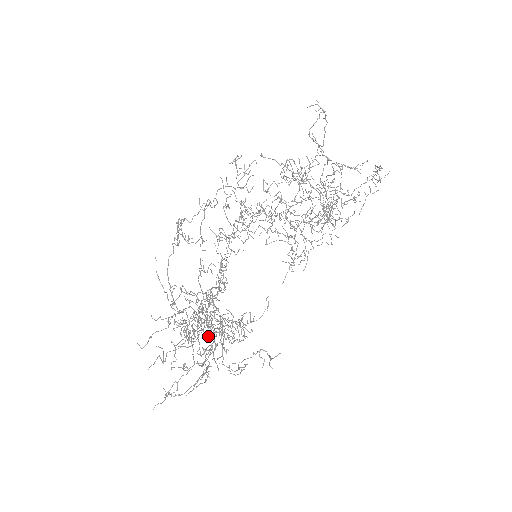
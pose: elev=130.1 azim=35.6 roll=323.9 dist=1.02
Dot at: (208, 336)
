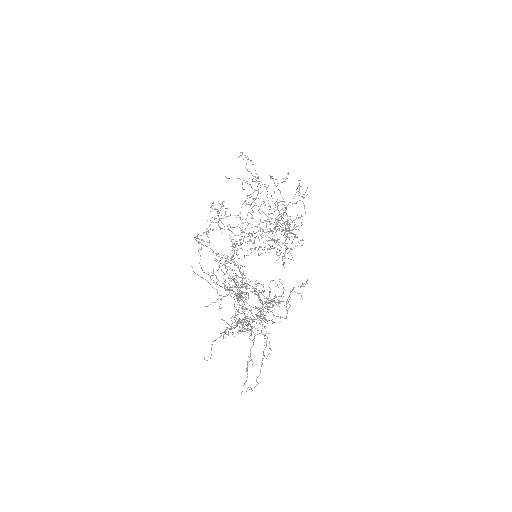
Dot at: occluded
